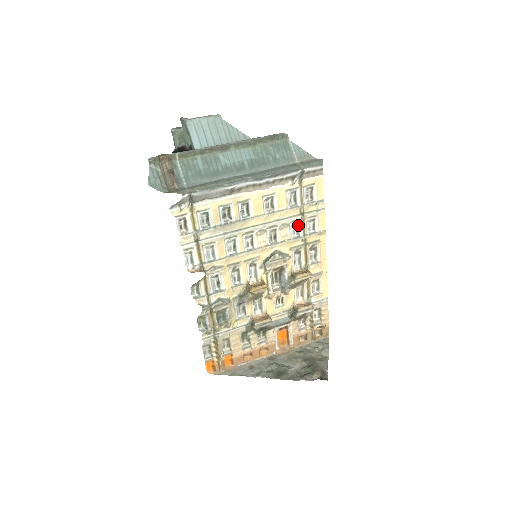
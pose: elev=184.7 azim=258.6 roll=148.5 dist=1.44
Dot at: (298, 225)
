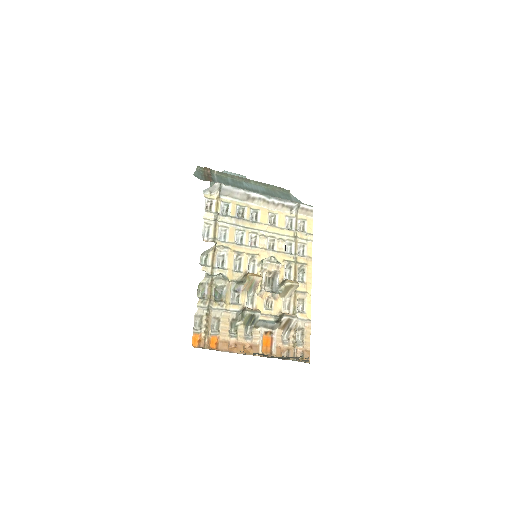
Dot at: (291, 245)
